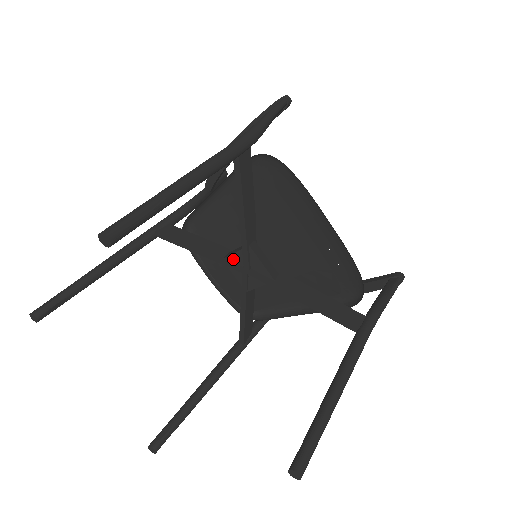
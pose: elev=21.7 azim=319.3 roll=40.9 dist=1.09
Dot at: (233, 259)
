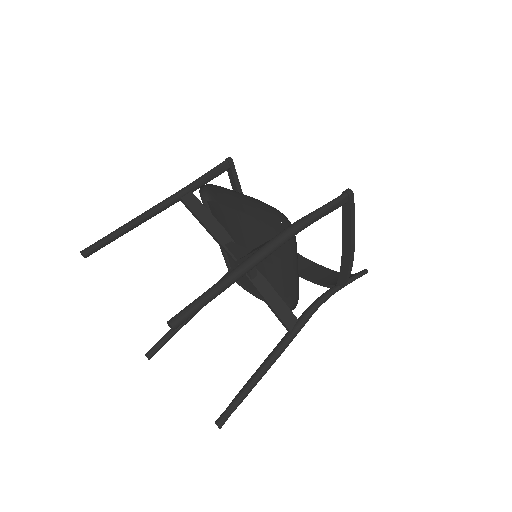
Dot at: (232, 263)
